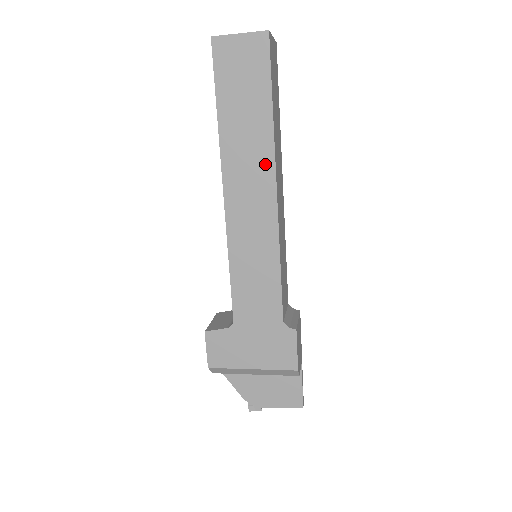
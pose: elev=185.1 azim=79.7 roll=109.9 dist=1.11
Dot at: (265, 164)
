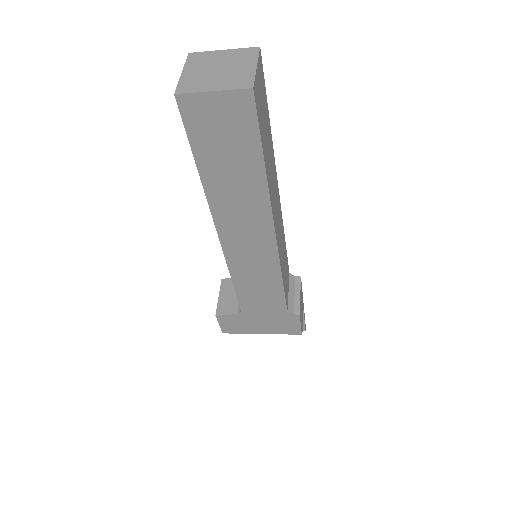
Dot at: (260, 213)
